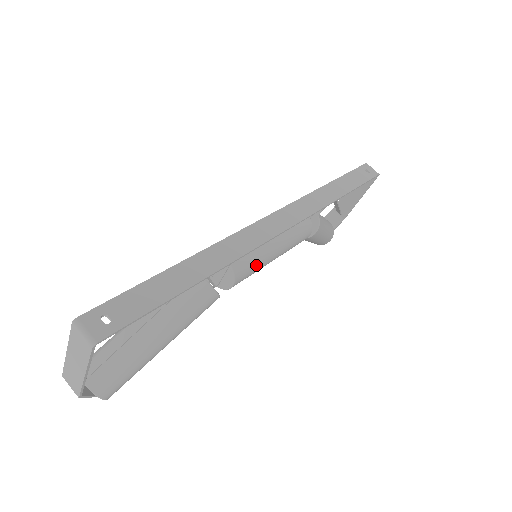
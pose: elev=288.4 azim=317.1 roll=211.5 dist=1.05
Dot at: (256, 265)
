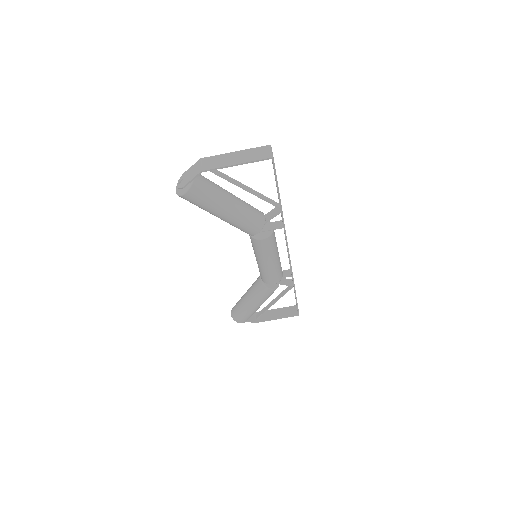
Dot at: (271, 249)
